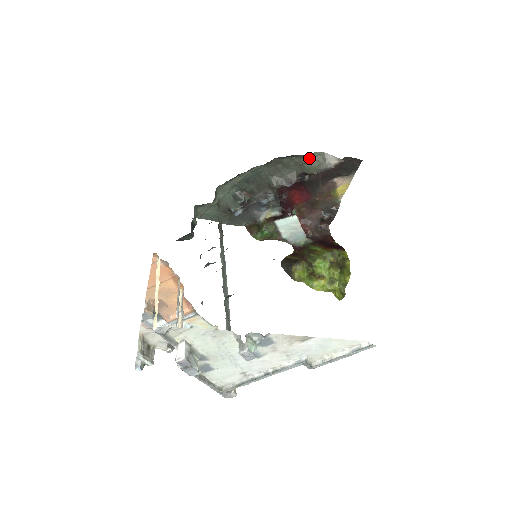
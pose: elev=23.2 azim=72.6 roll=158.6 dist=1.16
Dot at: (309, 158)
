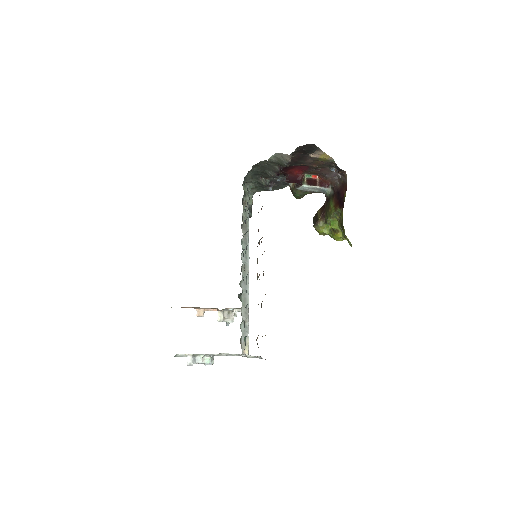
Dot at: (271, 160)
